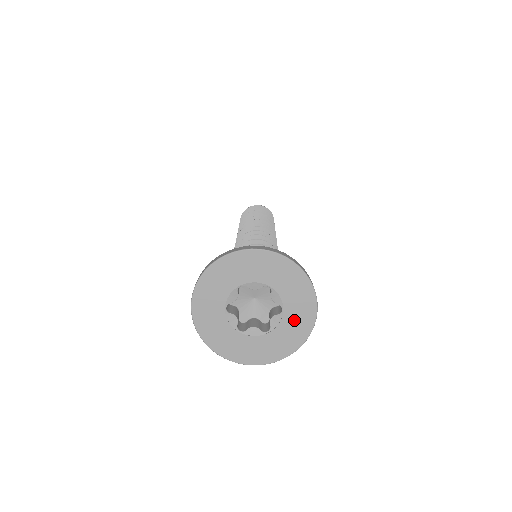
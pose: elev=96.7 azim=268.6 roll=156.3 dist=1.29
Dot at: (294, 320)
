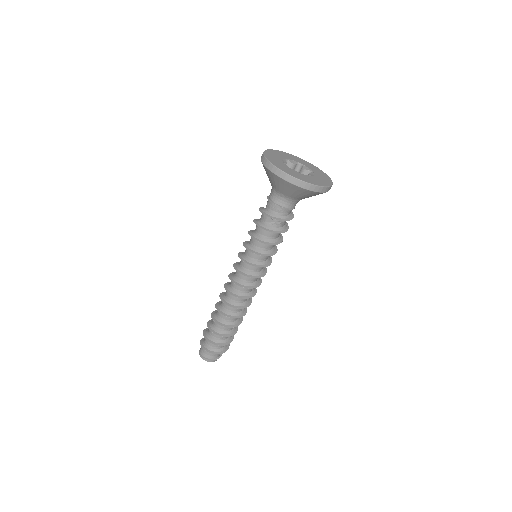
Dot at: (313, 179)
